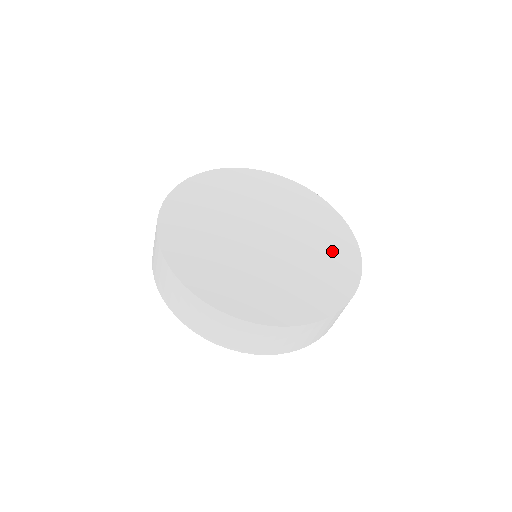
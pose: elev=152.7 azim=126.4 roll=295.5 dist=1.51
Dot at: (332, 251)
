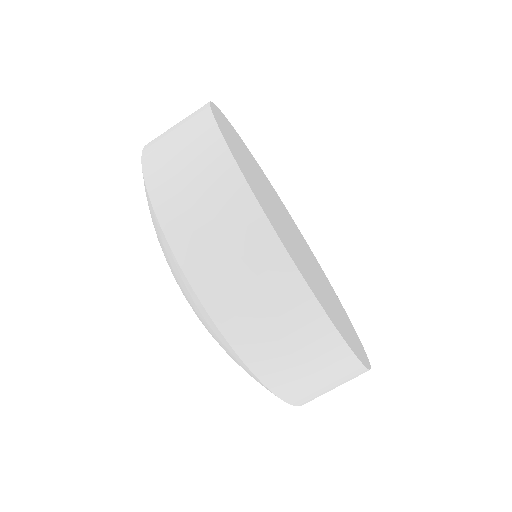
Dot at: (316, 262)
